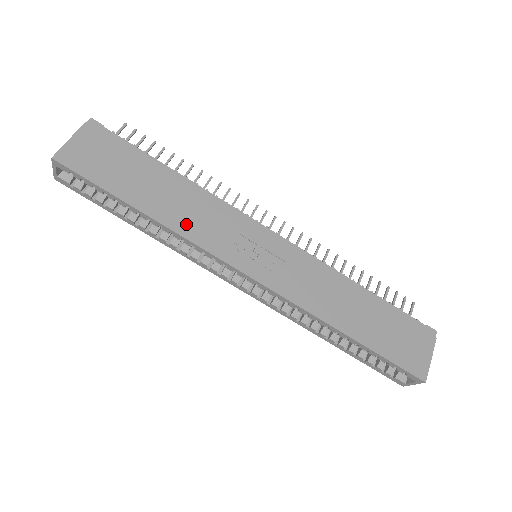
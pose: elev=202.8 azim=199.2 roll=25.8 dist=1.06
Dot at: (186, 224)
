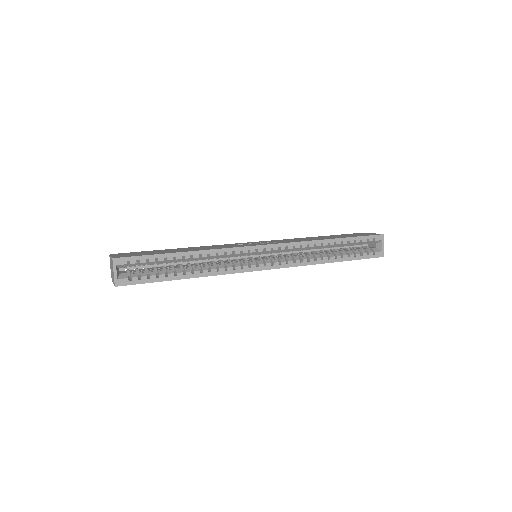
Dot at: (211, 248)
